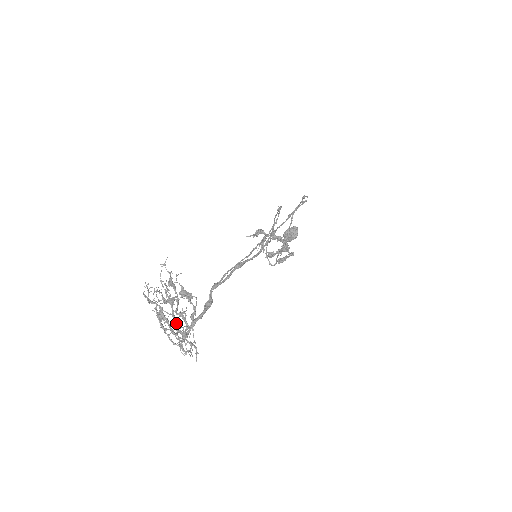
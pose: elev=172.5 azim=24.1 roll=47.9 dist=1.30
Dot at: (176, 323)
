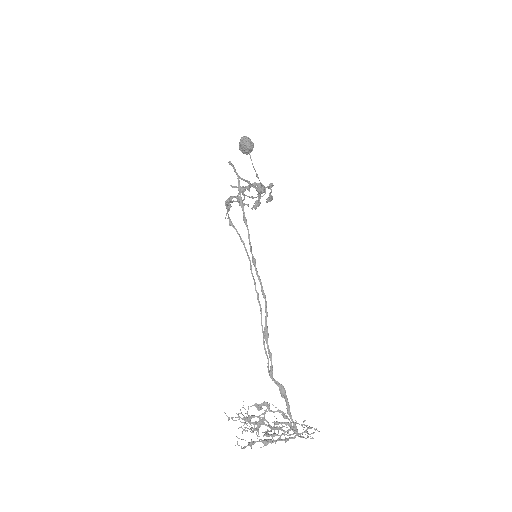
Dot at: occluded
